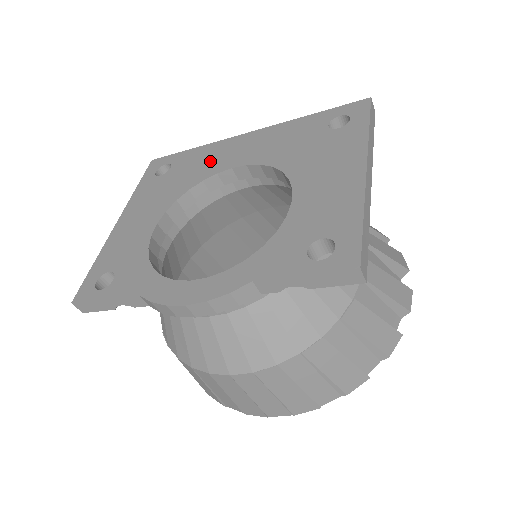
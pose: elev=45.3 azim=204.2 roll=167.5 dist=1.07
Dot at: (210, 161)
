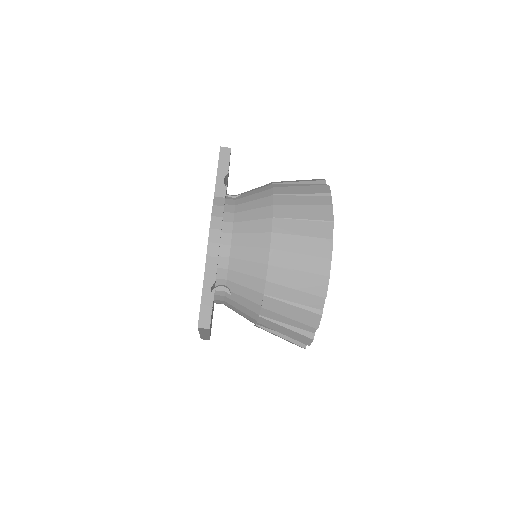
Dot at: occluded
